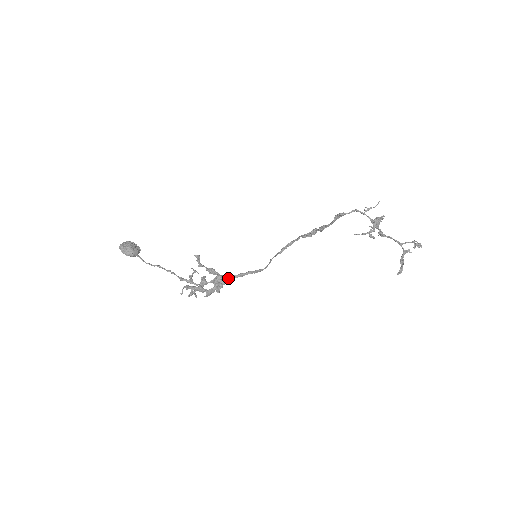
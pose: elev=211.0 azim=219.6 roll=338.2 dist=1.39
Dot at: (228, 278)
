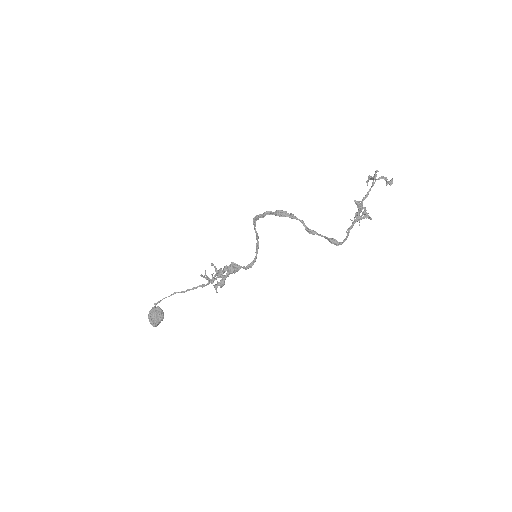
Dot at: (240, 268)
